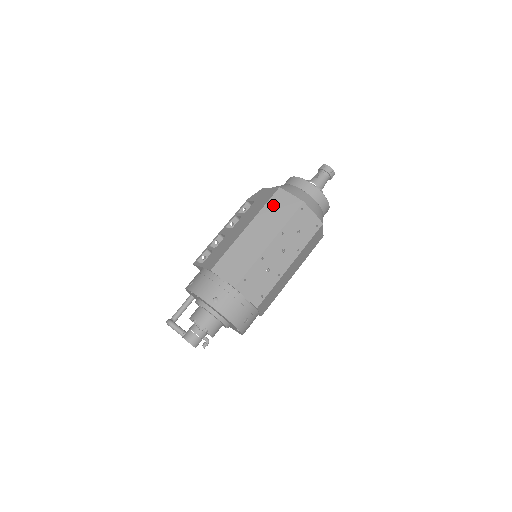
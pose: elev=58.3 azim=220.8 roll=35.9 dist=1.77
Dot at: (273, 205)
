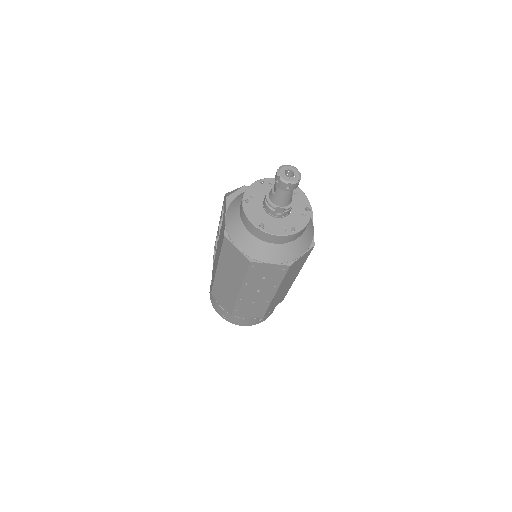
Dot at: (227, 254)
